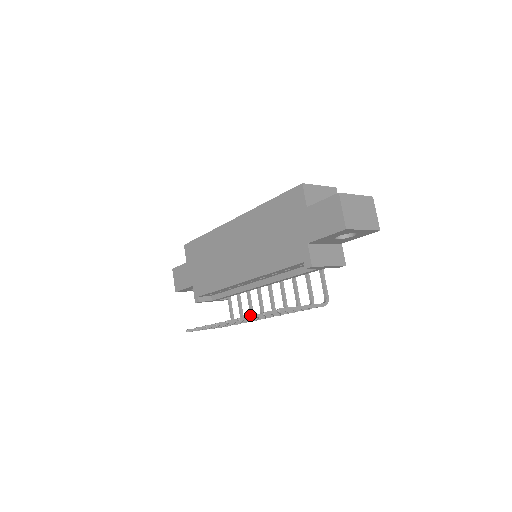
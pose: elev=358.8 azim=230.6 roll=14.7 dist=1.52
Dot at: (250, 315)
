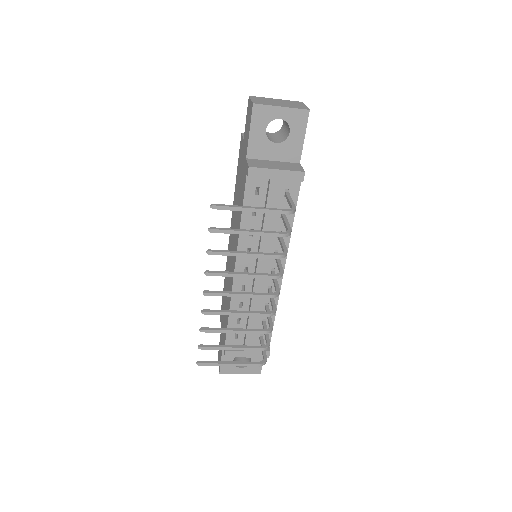
Dot at: (207, 250)
